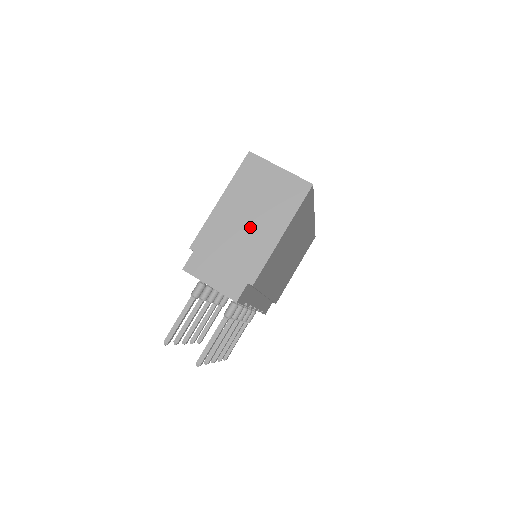
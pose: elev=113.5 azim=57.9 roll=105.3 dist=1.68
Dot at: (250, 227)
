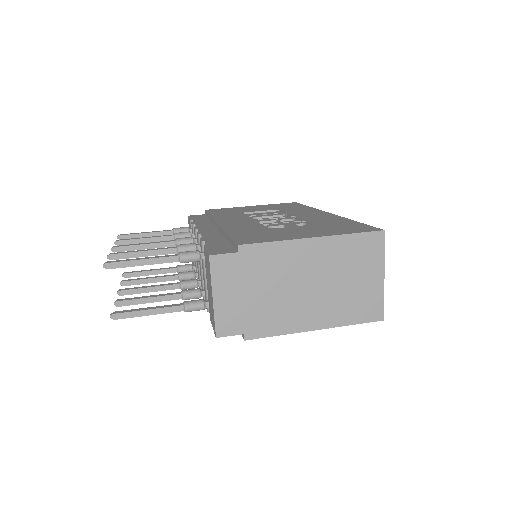
Dot at: (304, 293)
